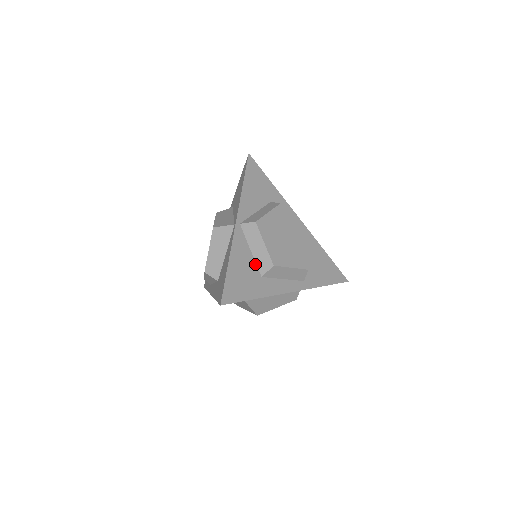
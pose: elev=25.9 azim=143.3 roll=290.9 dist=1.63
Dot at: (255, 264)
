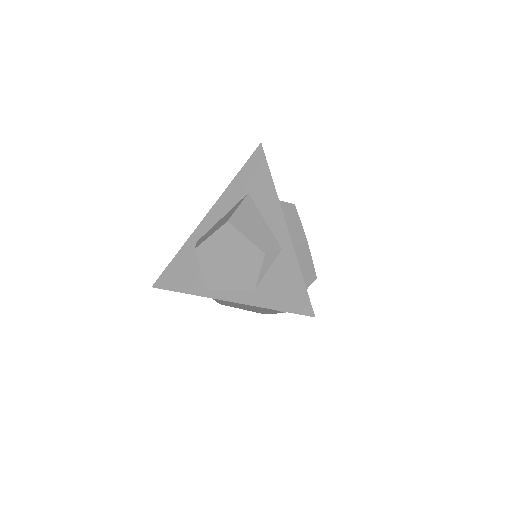
Dot at: occluded
